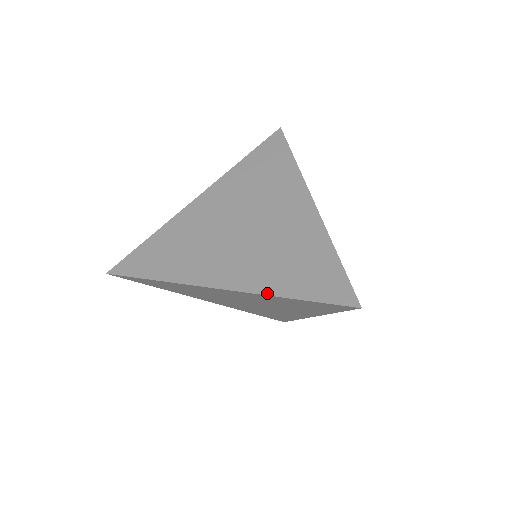
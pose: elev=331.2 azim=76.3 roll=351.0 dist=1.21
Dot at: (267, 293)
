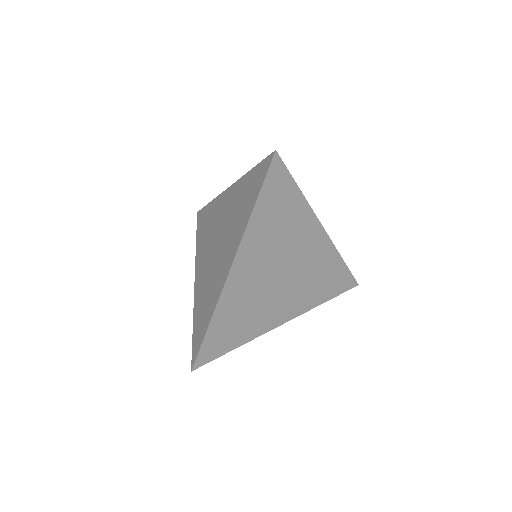
Dot at: (312, 308)
